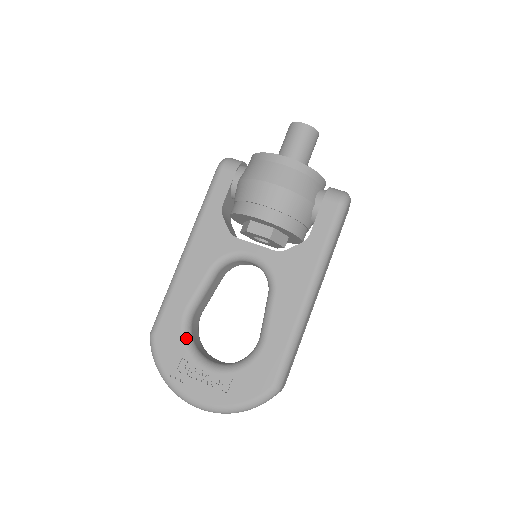
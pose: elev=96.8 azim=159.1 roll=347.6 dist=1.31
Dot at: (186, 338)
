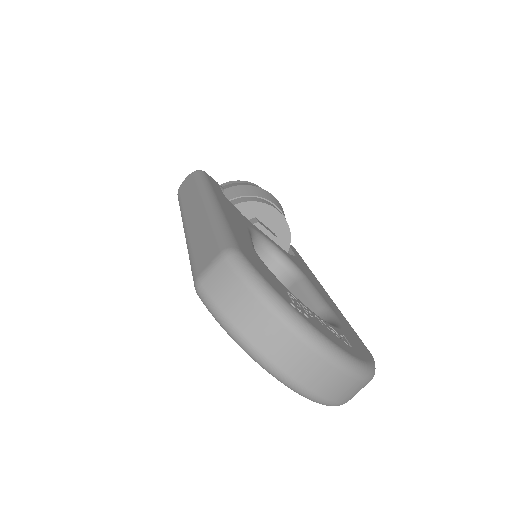
Dot at: occluded
